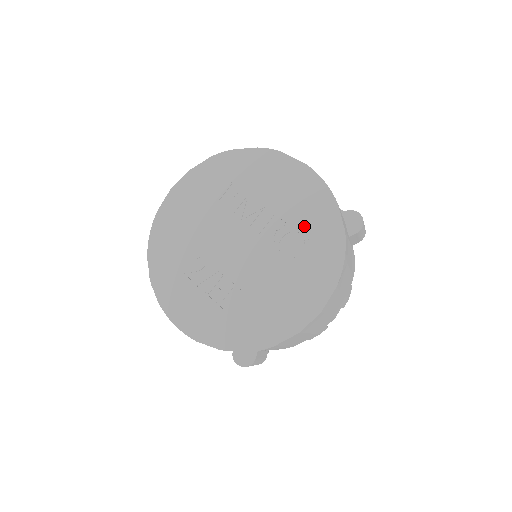
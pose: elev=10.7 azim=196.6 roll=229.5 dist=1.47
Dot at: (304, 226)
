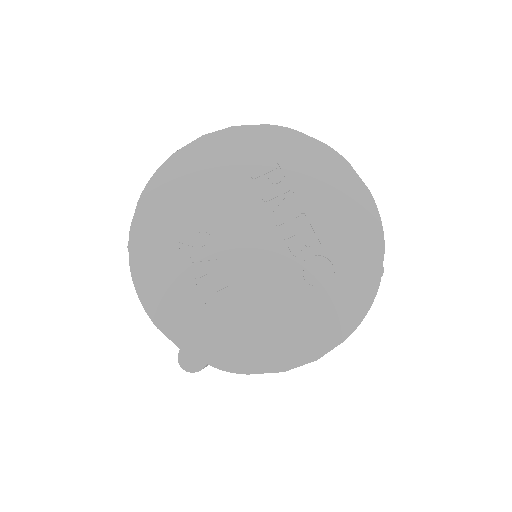
Dot at: (339, 257)
